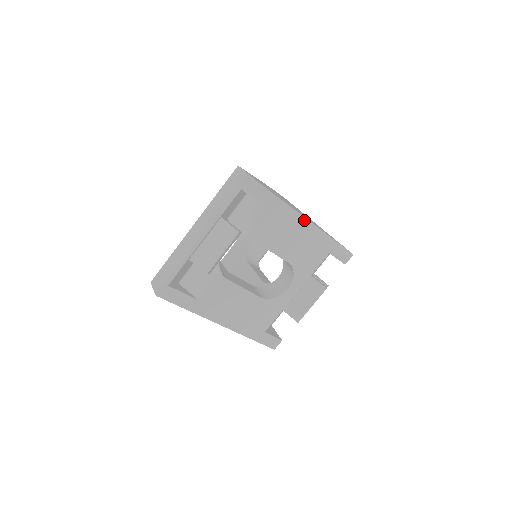
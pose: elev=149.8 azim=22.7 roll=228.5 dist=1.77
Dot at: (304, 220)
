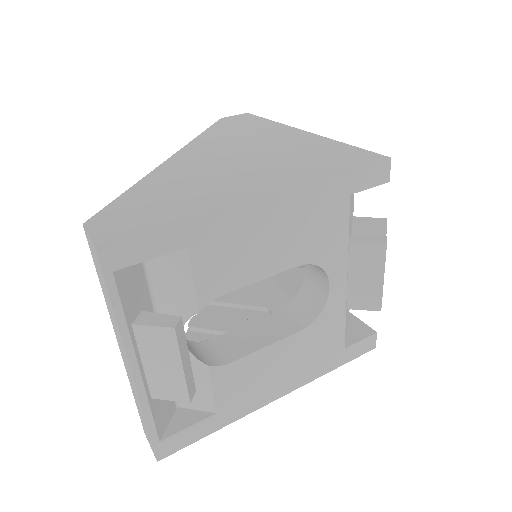
Dot at: (264, 200)
